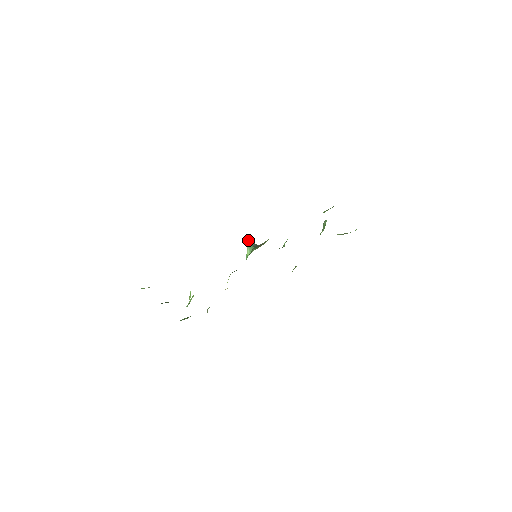
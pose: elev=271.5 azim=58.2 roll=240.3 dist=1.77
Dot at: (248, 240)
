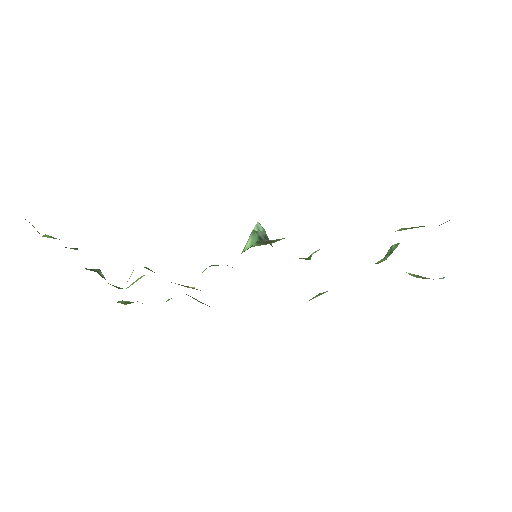
Dot at: (258, 225)
